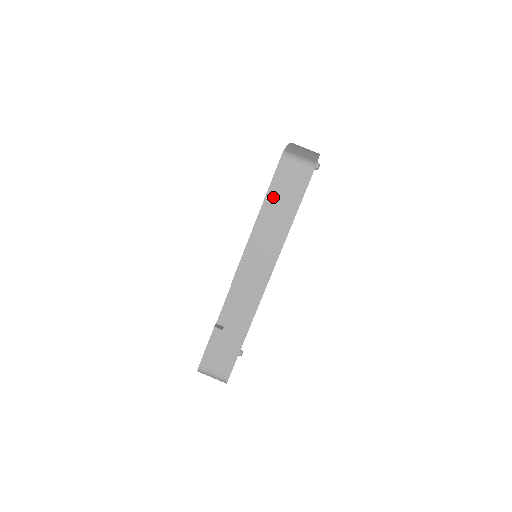
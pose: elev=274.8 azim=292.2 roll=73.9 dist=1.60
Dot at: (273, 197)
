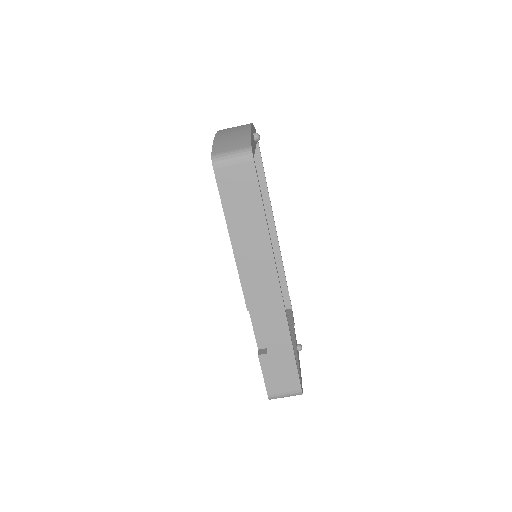
Dot at: (231, 208)
